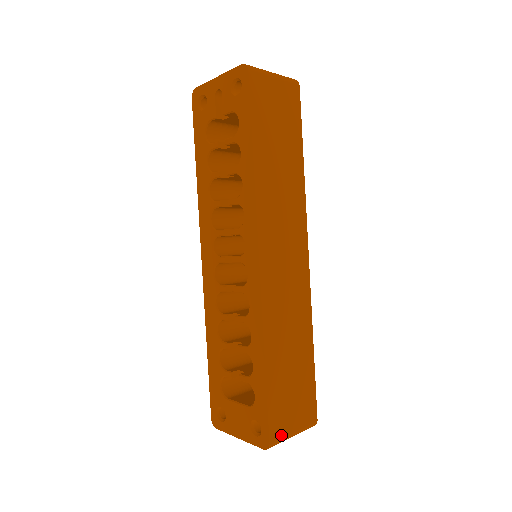
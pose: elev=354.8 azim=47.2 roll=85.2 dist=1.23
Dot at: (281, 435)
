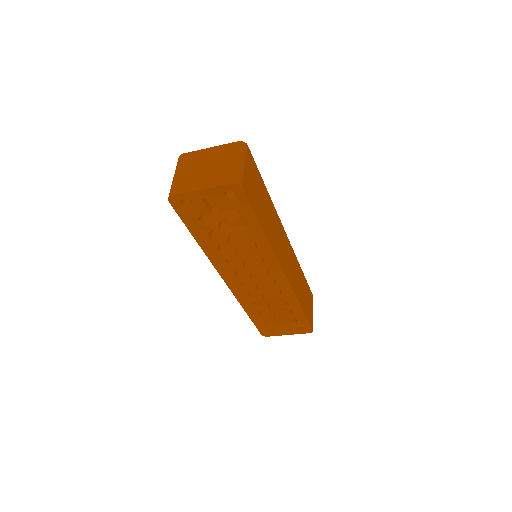
Dot at: (312, 321)
